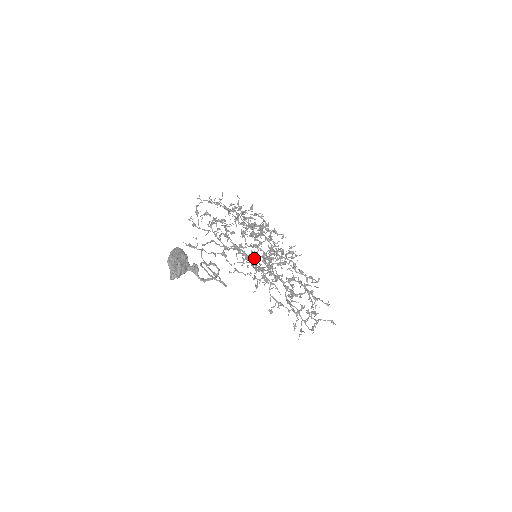
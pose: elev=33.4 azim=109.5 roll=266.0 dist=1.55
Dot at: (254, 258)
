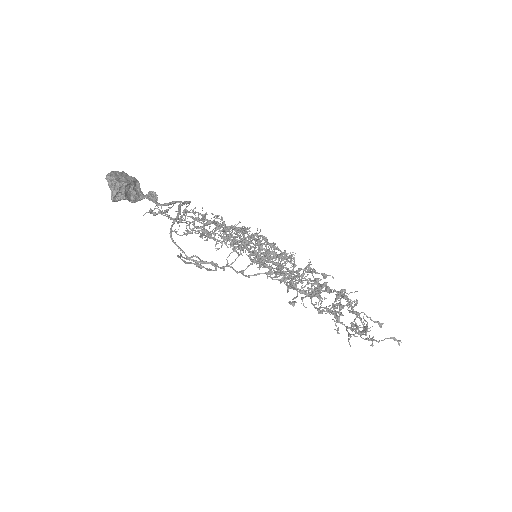
Dot at: (250, 240)
